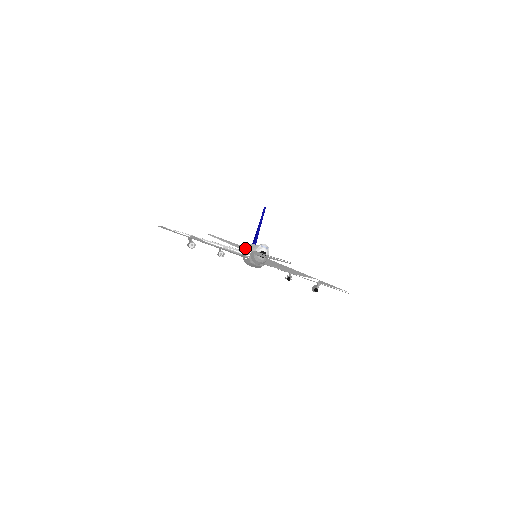
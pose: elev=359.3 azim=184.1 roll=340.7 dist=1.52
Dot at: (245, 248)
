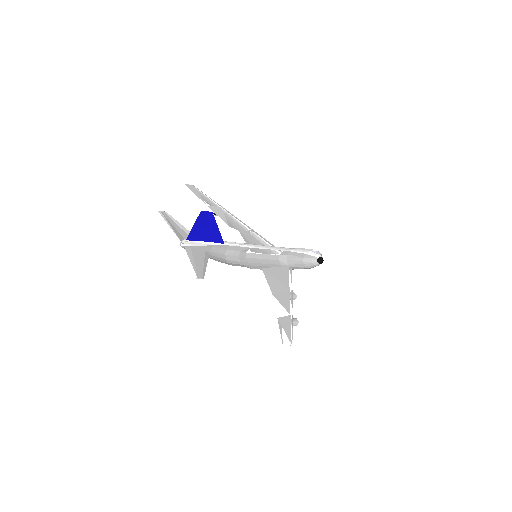
Dot at: occluded
